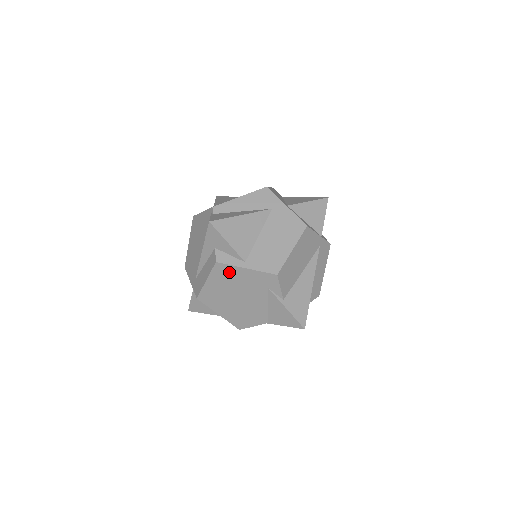
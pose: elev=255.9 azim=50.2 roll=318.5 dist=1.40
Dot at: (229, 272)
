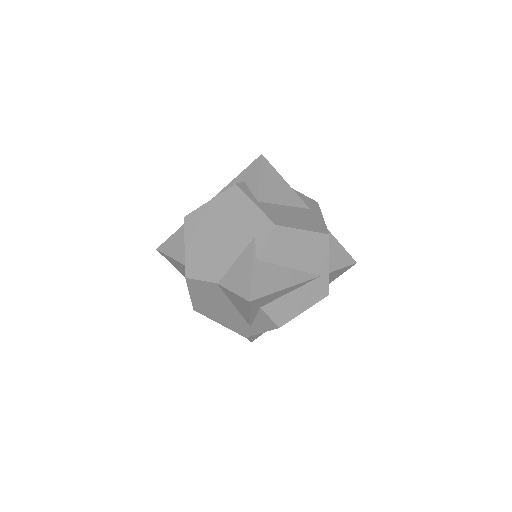
Dot at: (237, 200)
